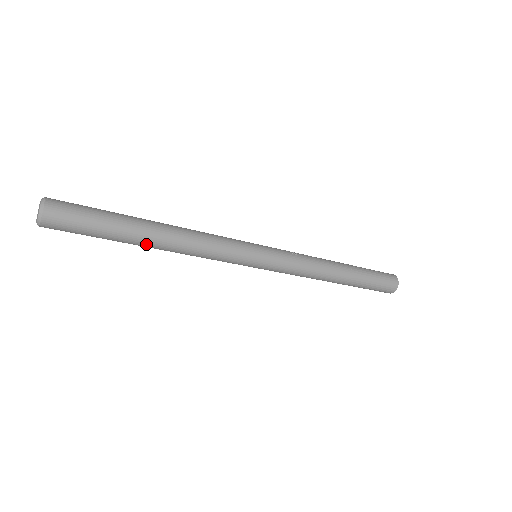
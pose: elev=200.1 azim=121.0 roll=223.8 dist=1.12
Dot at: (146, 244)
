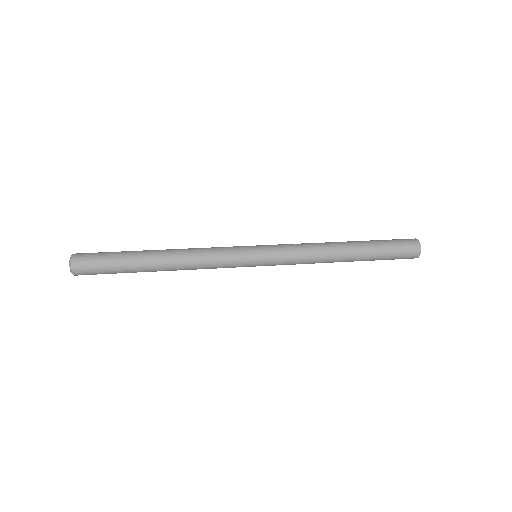
Dot at: (154, 268)
